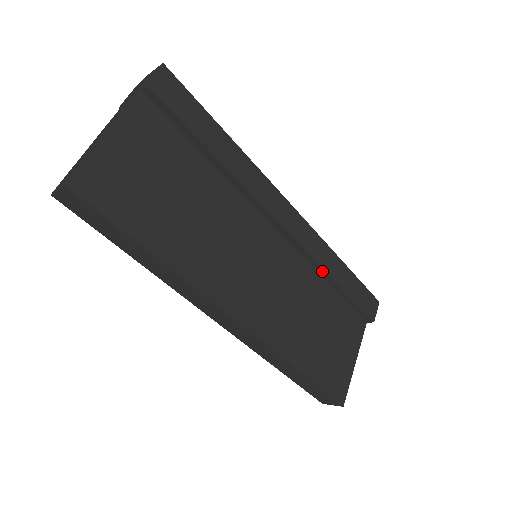
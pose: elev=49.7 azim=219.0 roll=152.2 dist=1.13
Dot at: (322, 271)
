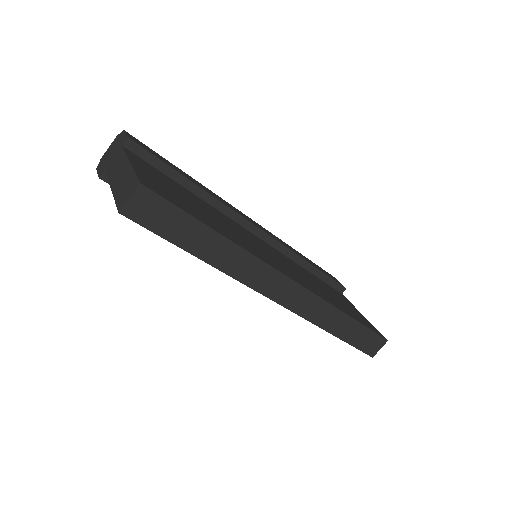
Dot at: (297, 257)
